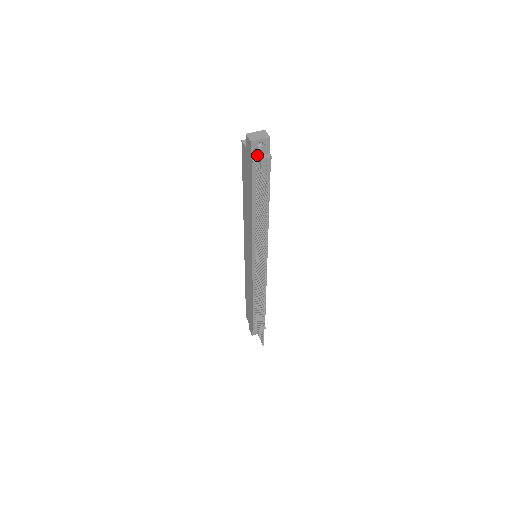
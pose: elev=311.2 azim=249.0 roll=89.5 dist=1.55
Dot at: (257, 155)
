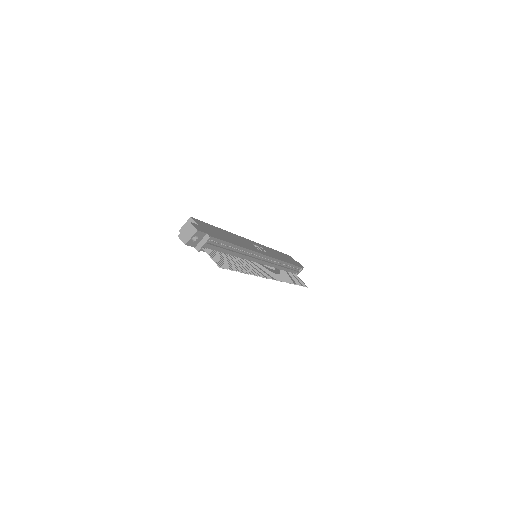
Dot at: (198, 242)
